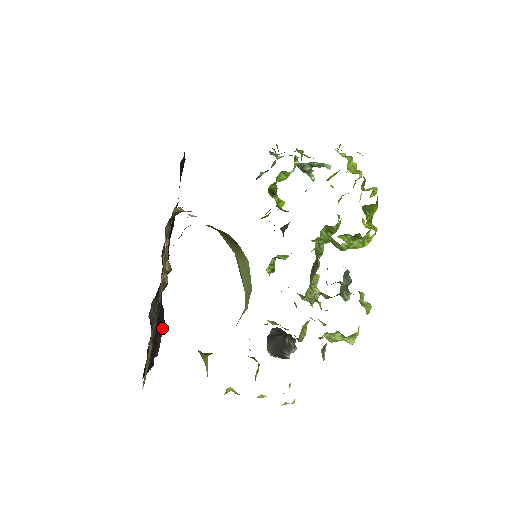
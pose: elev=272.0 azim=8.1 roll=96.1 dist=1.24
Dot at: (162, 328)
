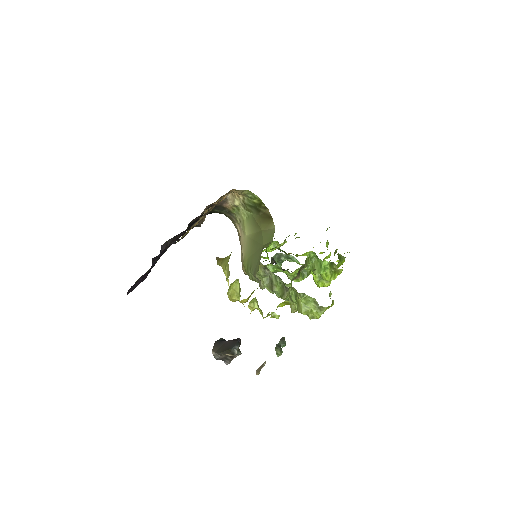
Dot at: (143, 279)
